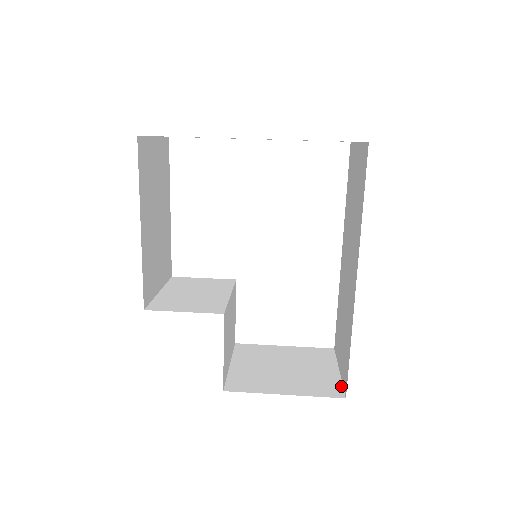
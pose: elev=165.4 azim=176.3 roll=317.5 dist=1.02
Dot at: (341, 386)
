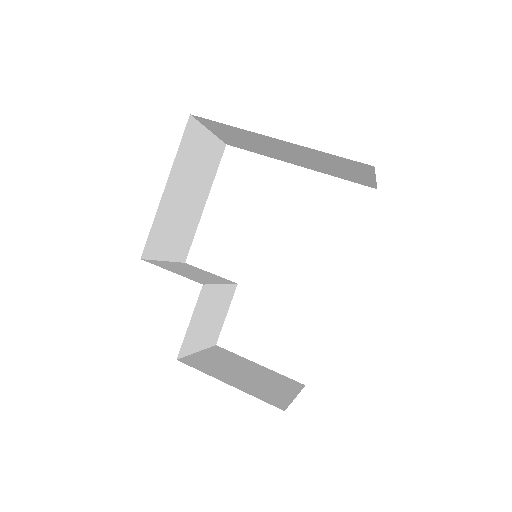
Dot at: (288, 404)
